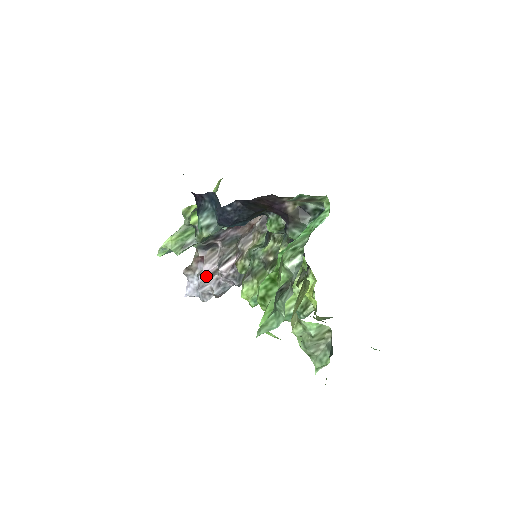
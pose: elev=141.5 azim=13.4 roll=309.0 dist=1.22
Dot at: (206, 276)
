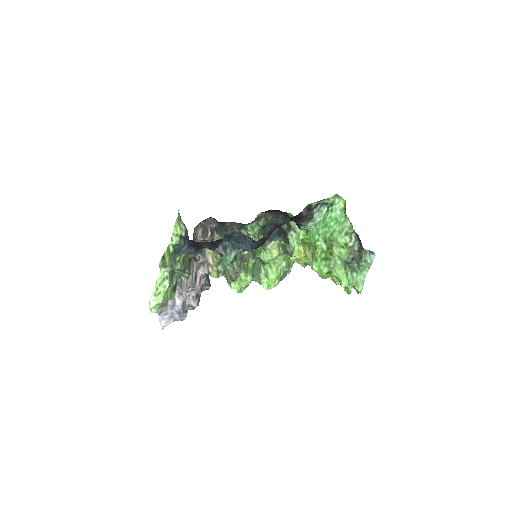
Dot at: occluded
